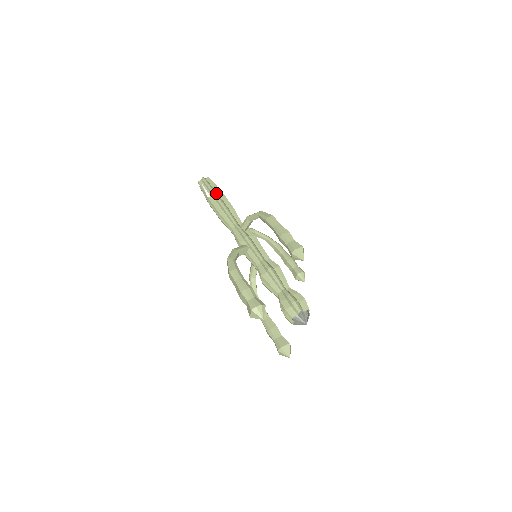
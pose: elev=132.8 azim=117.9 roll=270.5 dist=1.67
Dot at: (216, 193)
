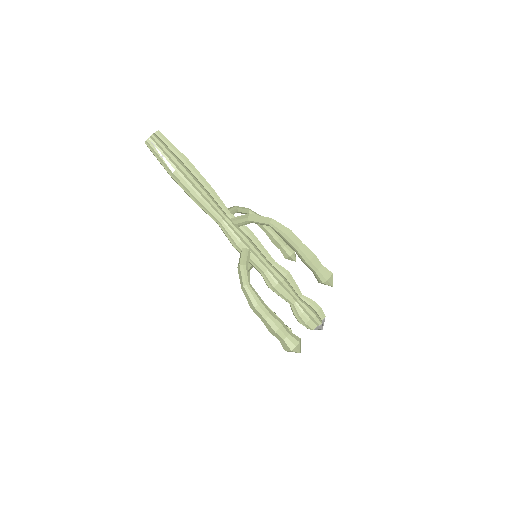
Dot at: (186, 169)
